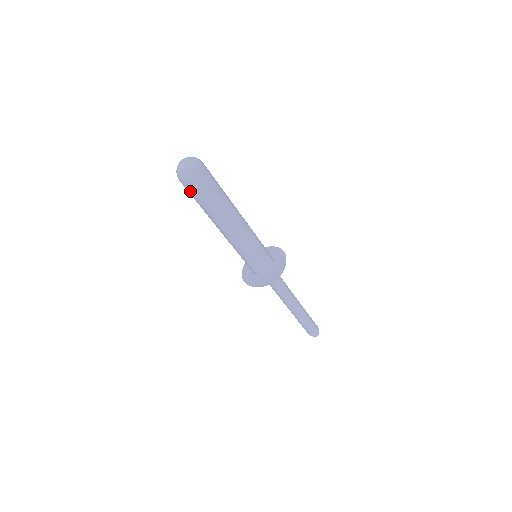
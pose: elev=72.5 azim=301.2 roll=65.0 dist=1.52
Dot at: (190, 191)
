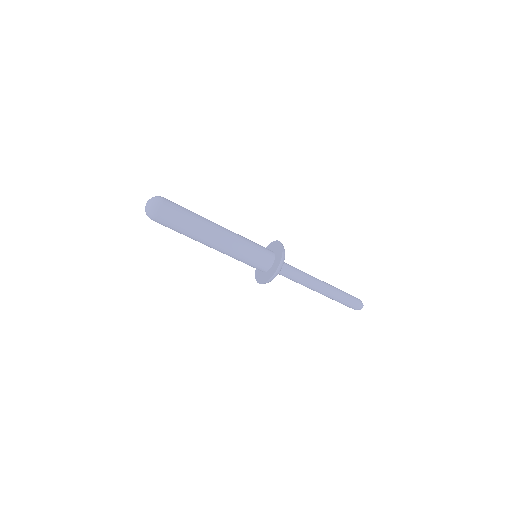
Dot at: occluded
